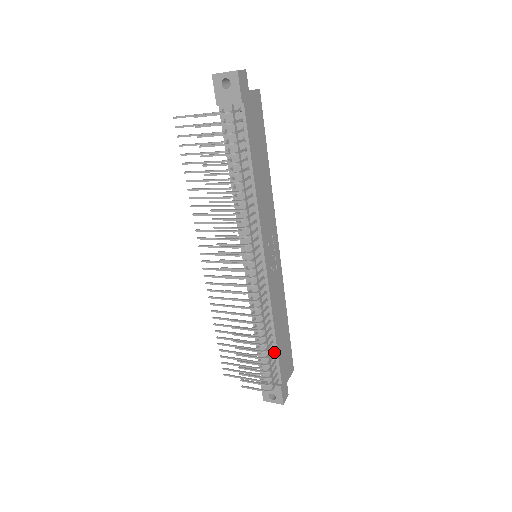
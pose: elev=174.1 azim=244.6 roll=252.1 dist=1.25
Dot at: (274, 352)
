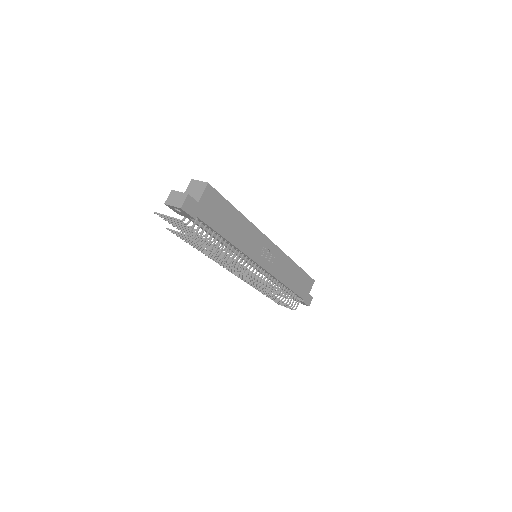
Dot at: (291, 291)
